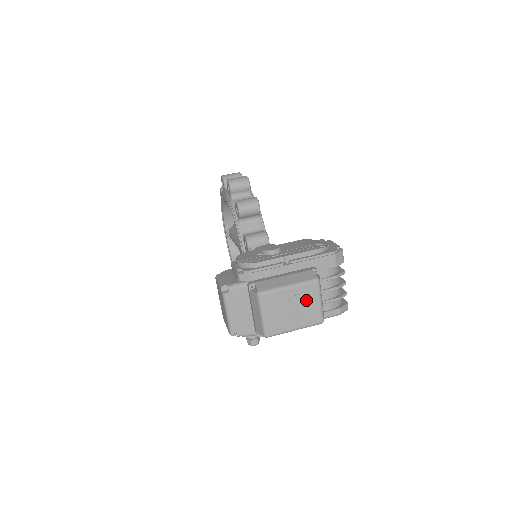
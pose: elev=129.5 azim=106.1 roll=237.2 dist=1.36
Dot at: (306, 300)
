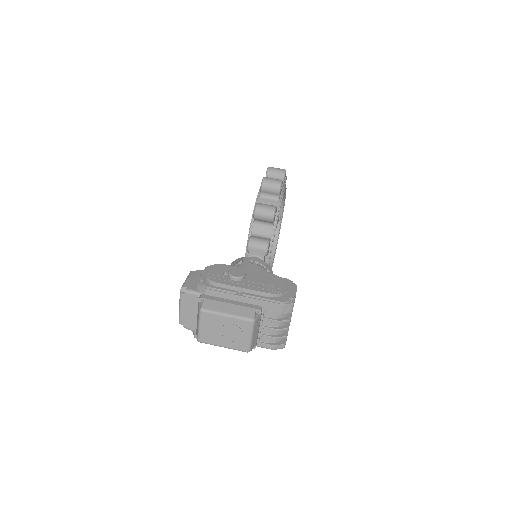
Dot at: (238, 331)
